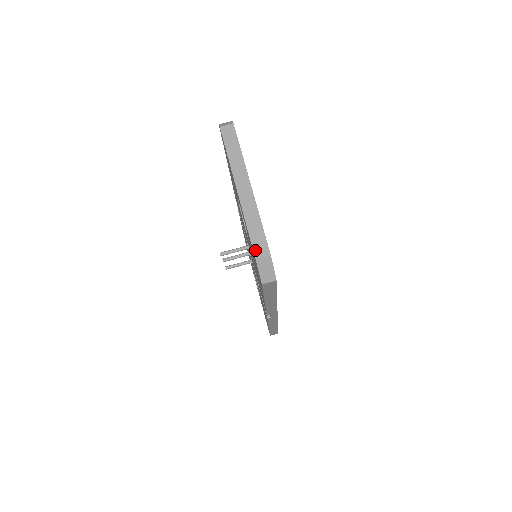
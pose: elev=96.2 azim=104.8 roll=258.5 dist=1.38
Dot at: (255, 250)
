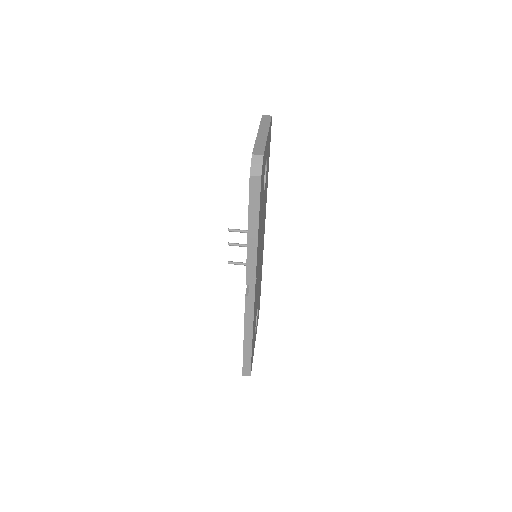
Dot at: (254, 151)
